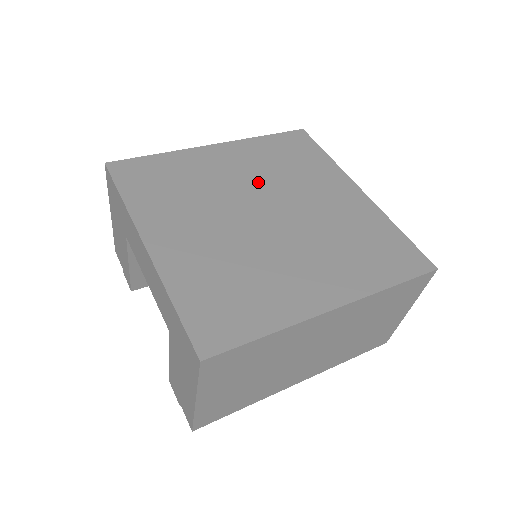
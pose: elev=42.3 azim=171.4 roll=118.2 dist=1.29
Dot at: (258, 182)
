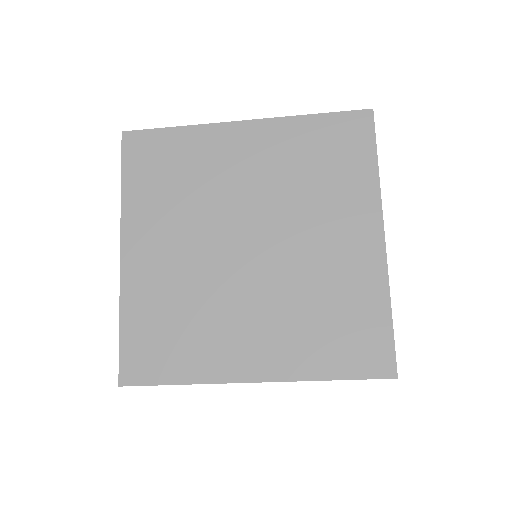
Dot at: (264, 195)
